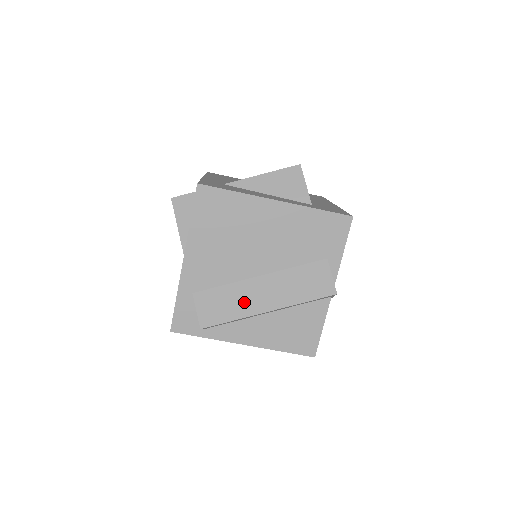
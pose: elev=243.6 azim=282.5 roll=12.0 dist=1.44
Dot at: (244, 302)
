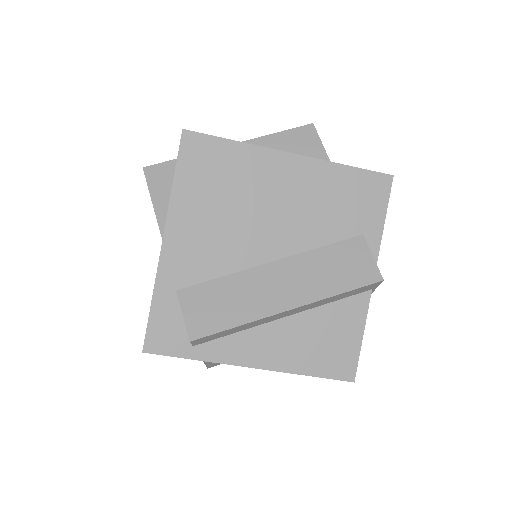
Dot at: (253, 299)
